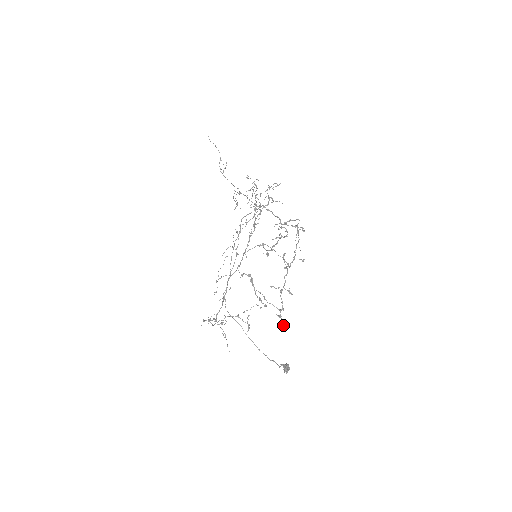
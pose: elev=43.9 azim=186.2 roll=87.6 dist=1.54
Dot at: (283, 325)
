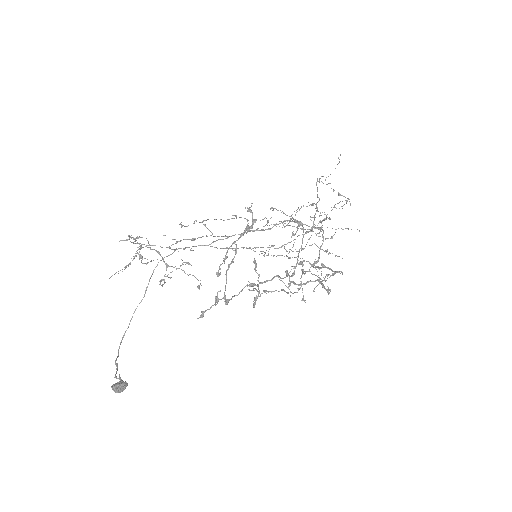
Dot at: (203, 316)
